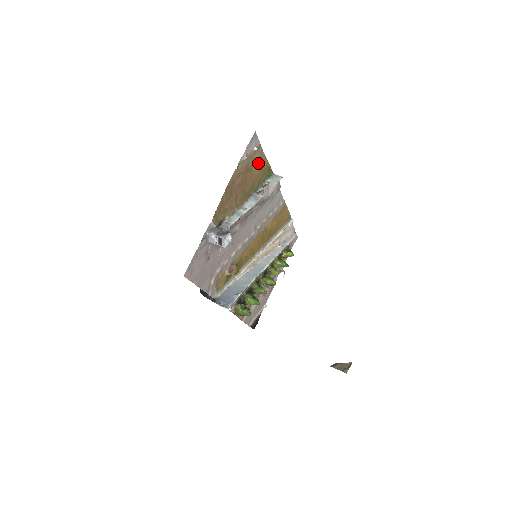
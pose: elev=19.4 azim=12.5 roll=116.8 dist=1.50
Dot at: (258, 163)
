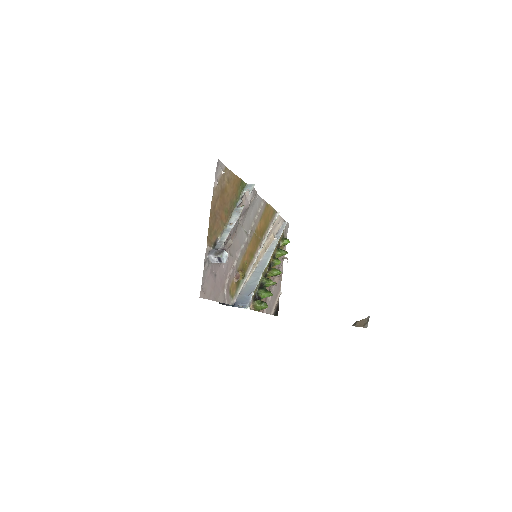
Dot at: (230, 182)
